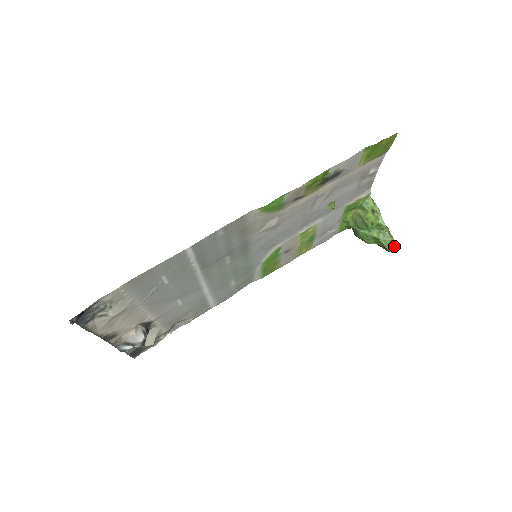
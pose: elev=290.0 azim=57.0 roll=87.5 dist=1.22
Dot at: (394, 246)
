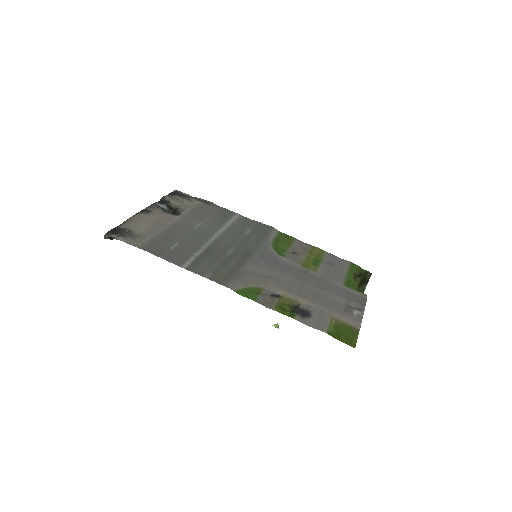
Dot at: occluded
